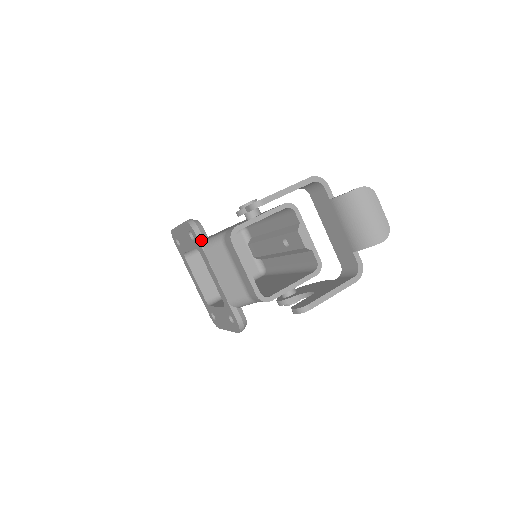
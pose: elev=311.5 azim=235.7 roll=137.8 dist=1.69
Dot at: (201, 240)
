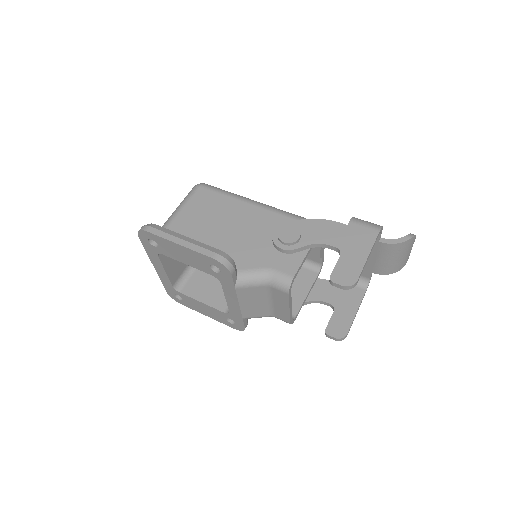
Dot at: (235, 279)
